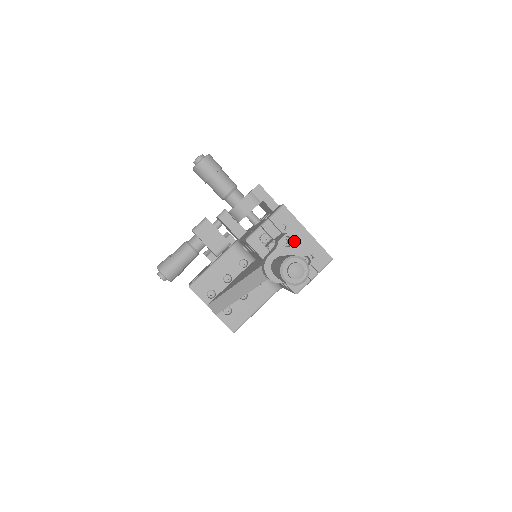
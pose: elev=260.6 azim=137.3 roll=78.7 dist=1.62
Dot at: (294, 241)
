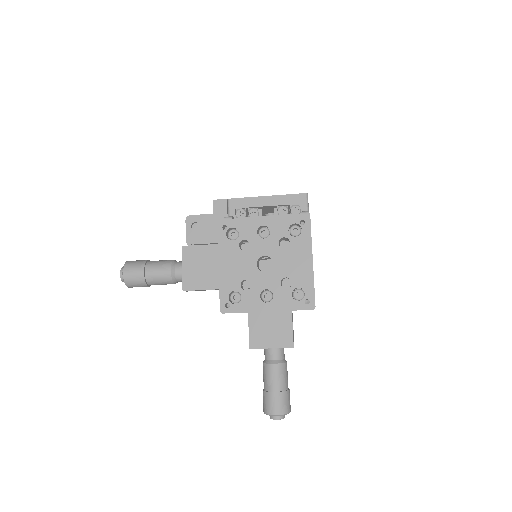
Dot at: occluded
